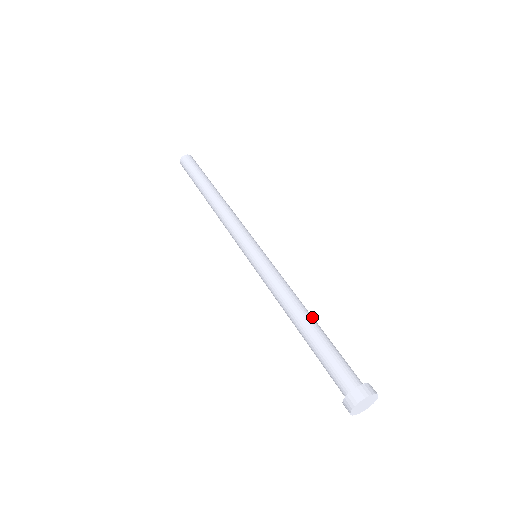
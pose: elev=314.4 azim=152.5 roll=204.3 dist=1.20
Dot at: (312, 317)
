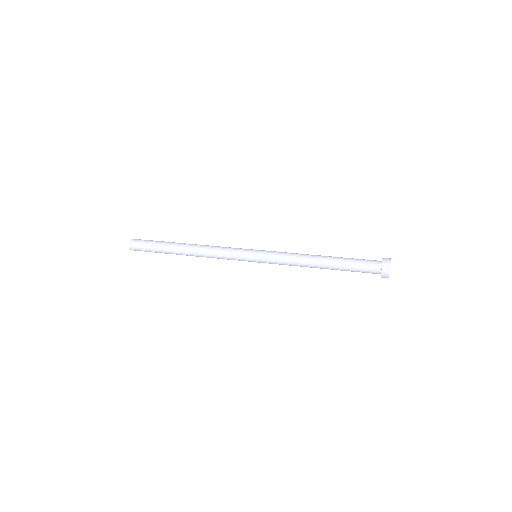
Dot at: (324, 256)
